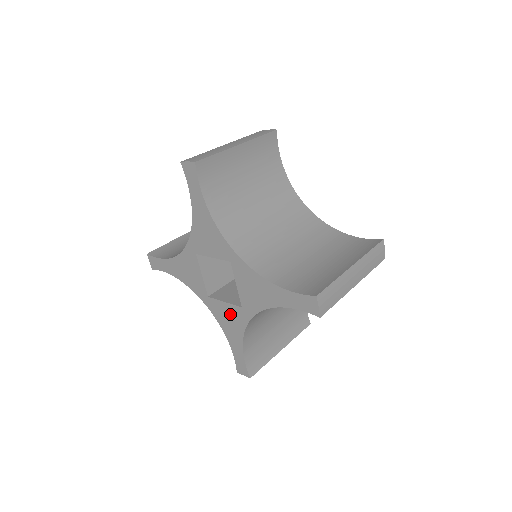
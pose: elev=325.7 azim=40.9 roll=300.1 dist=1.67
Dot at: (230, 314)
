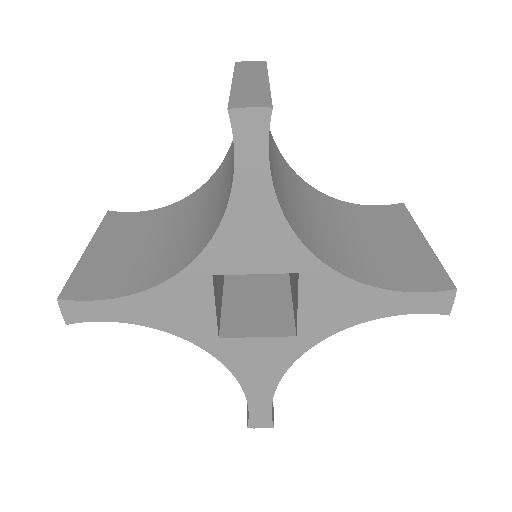
Dot at: (265, 352)
